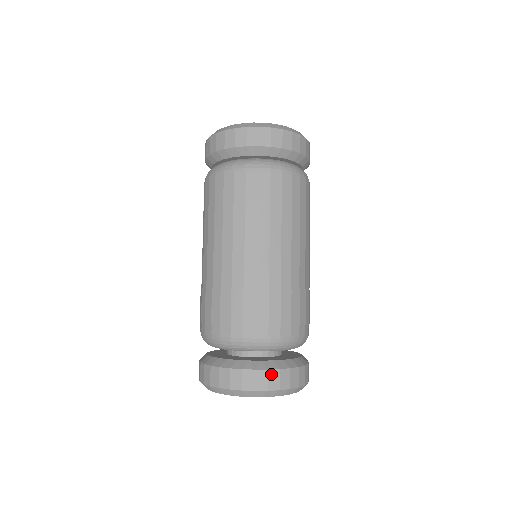
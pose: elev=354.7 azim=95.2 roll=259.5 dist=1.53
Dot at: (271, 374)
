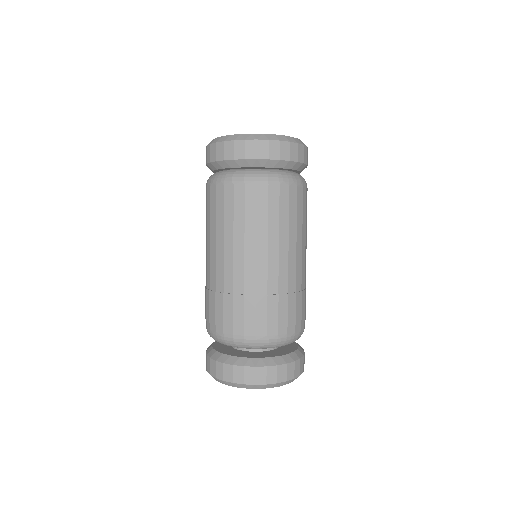
Dot at: (269, 370)
